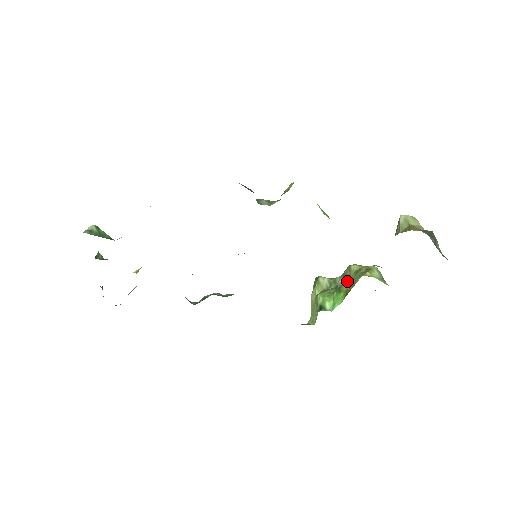
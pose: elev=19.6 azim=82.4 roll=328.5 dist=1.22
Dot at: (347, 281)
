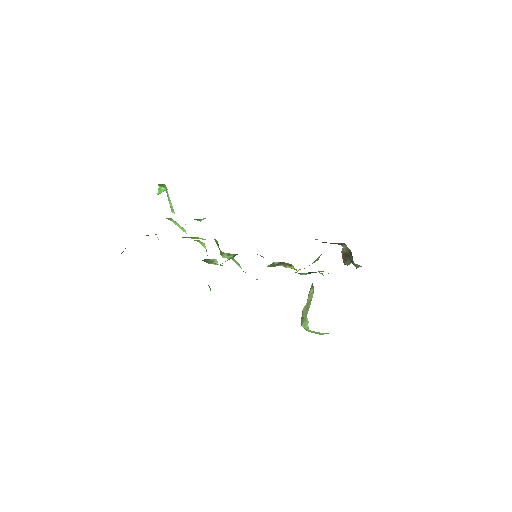
Dot at: occluded
